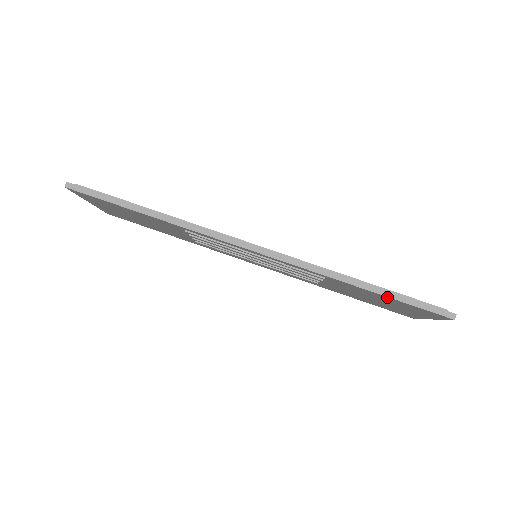
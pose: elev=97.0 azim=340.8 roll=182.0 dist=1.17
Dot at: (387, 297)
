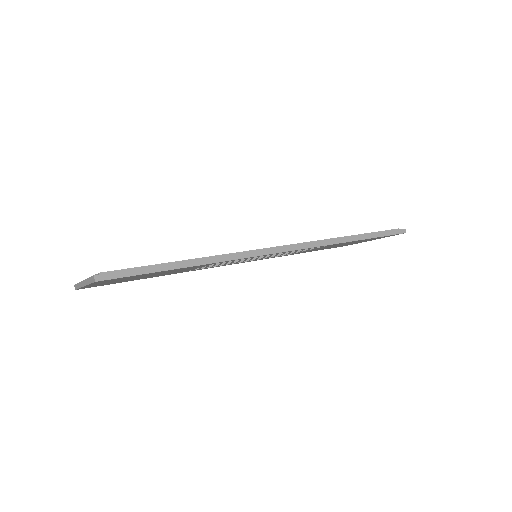
Dot at: occluded
